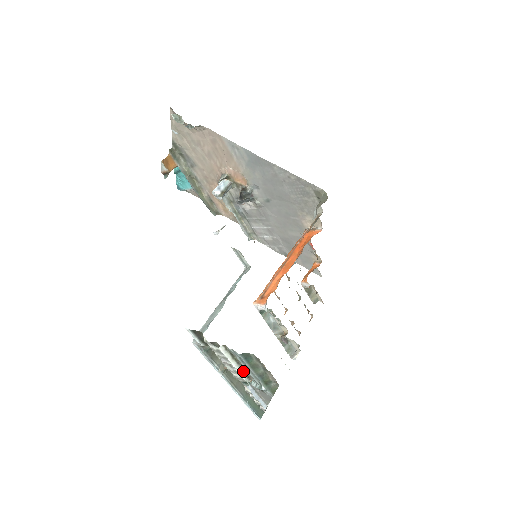
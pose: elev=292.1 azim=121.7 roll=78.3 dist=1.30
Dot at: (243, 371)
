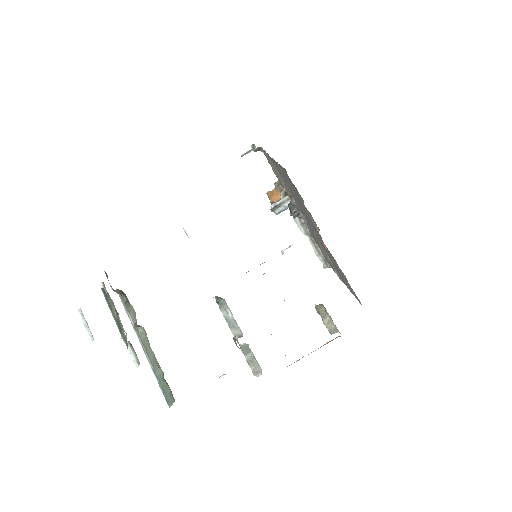
Dot at: occluded
